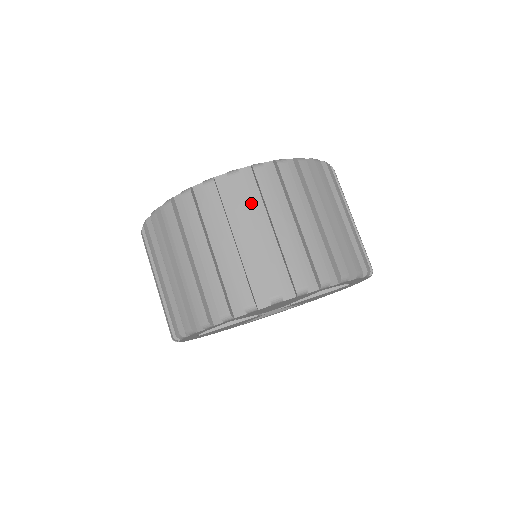
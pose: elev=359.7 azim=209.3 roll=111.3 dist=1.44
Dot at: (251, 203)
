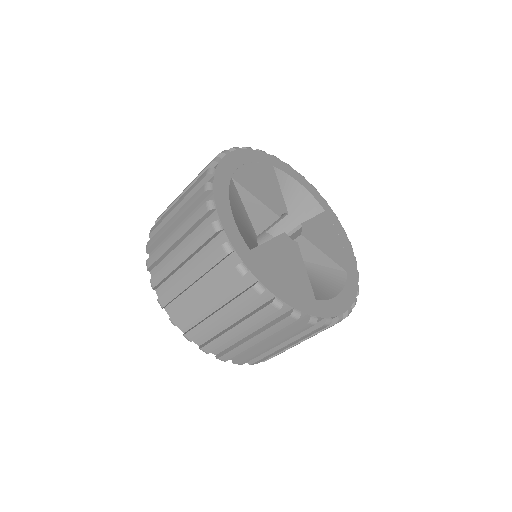
Dot at: occluded
